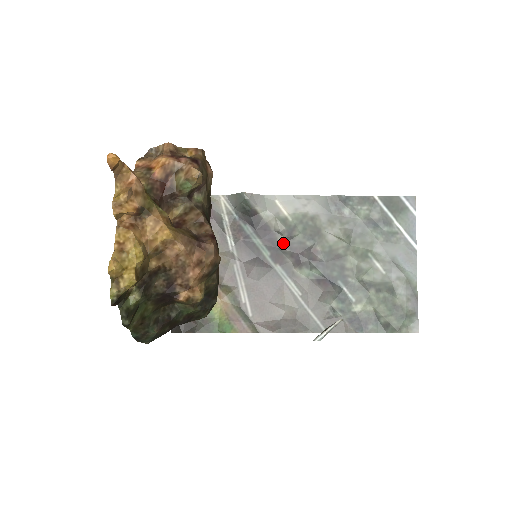
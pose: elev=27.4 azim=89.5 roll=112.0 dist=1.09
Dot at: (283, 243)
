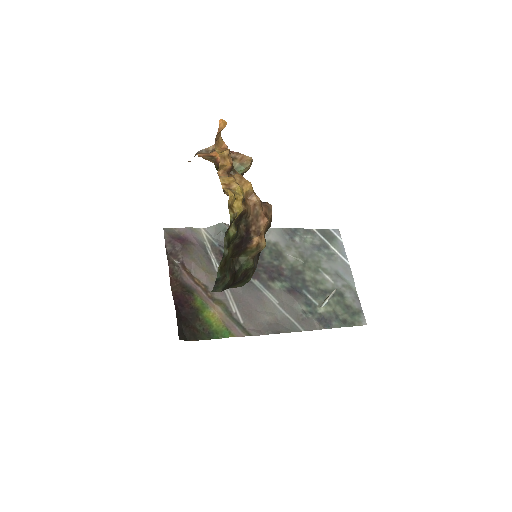
Dot at: occluded
